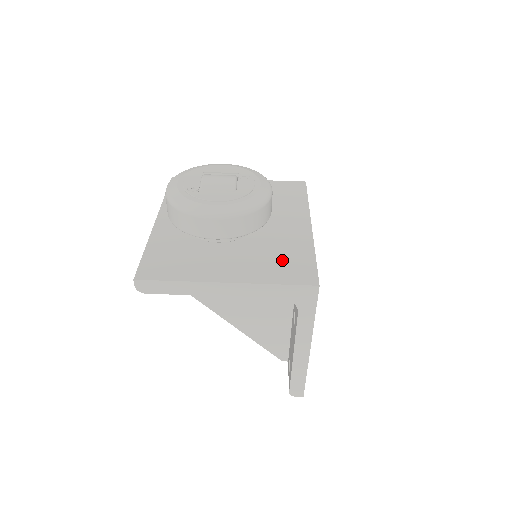
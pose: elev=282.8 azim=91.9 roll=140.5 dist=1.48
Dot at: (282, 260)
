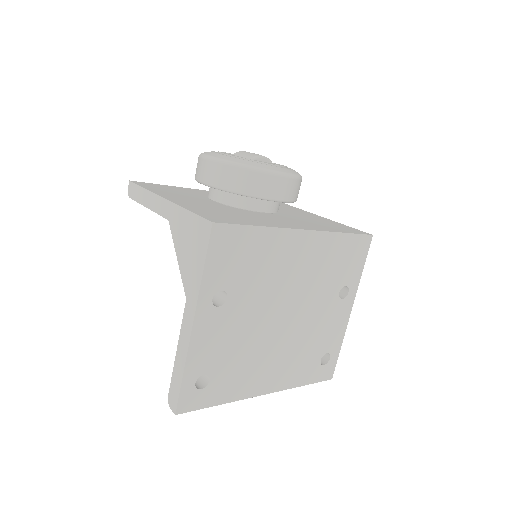
Dot at: (227, 215)
